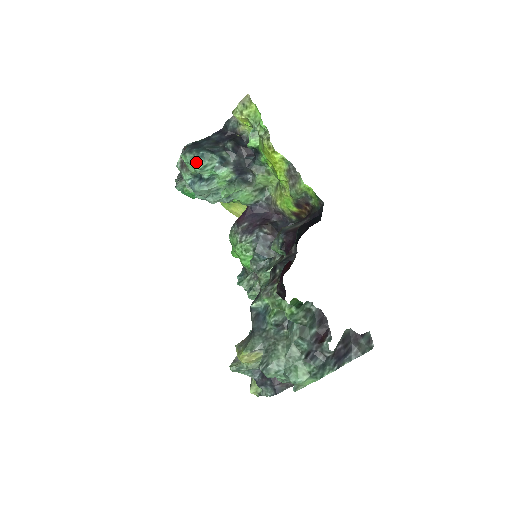
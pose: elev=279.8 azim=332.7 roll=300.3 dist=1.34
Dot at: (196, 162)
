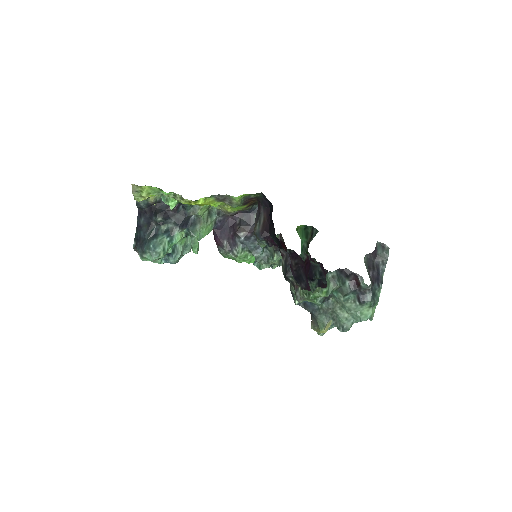
Dot at: (157, 256)
